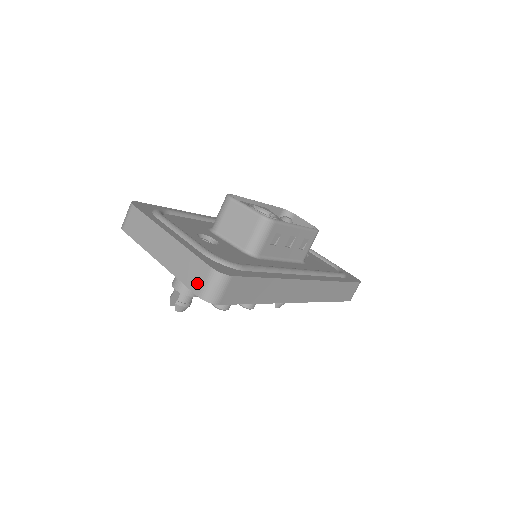
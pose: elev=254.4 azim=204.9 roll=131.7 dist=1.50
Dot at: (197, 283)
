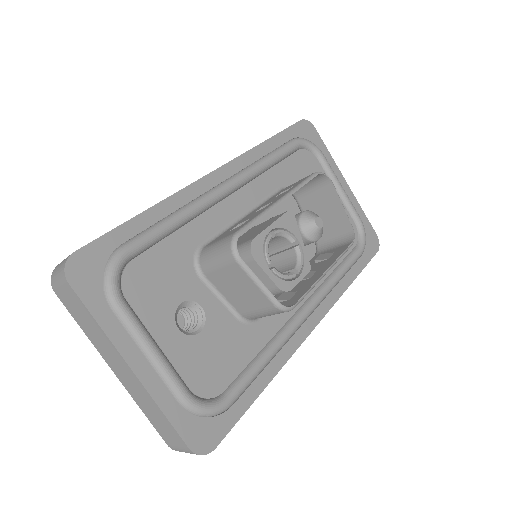
Dot at: (168, 439)
